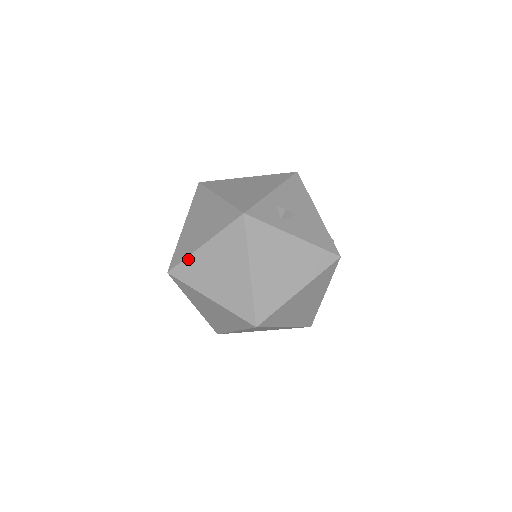
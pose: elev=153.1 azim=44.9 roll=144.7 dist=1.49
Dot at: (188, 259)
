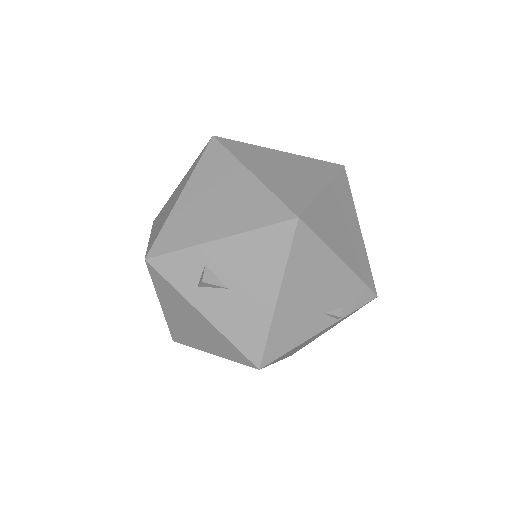
Dot at: occluded
